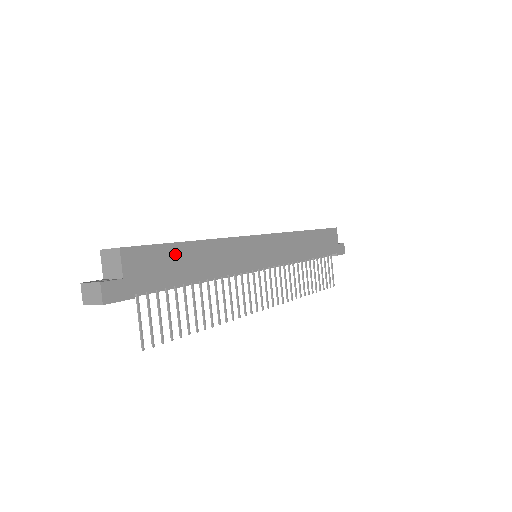
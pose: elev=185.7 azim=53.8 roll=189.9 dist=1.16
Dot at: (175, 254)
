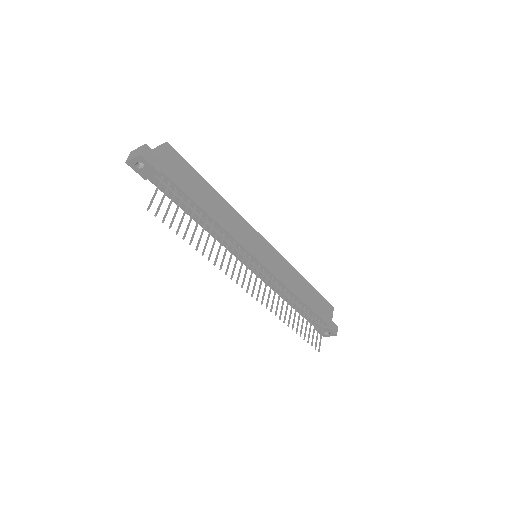
Dot at: (198, 182)
